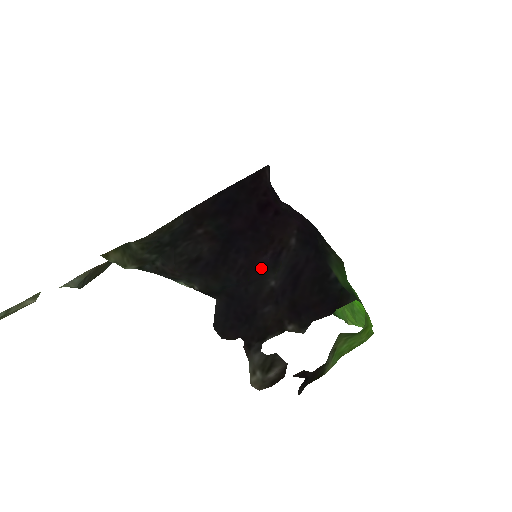
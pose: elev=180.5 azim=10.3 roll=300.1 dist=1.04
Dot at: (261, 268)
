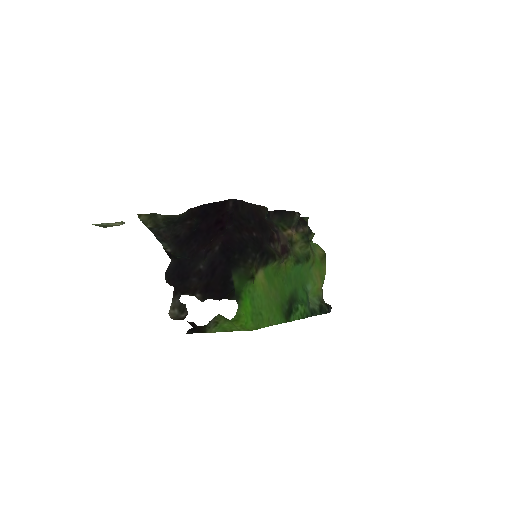
Dot at: (200, 255)
